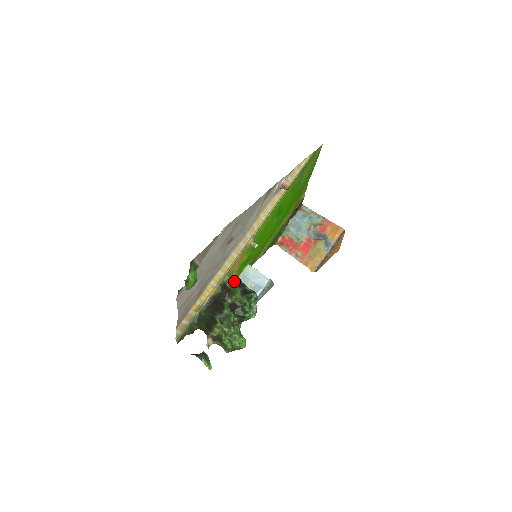
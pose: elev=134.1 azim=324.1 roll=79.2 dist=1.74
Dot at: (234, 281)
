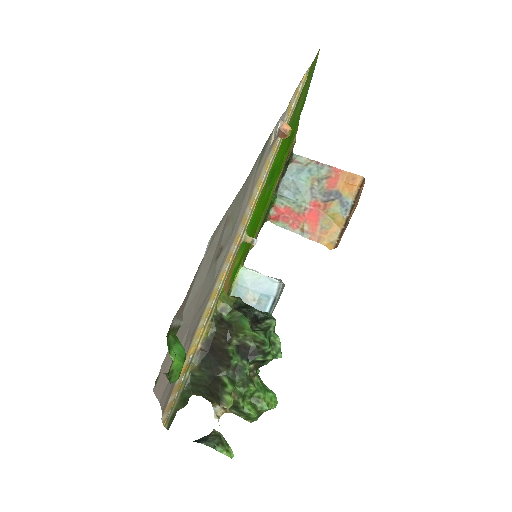
Dot at: (233, 306)
